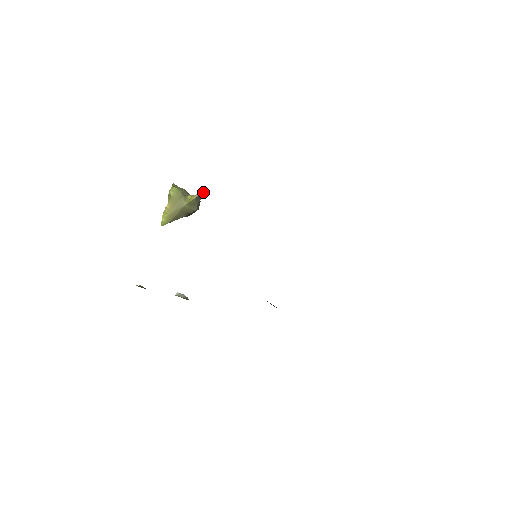
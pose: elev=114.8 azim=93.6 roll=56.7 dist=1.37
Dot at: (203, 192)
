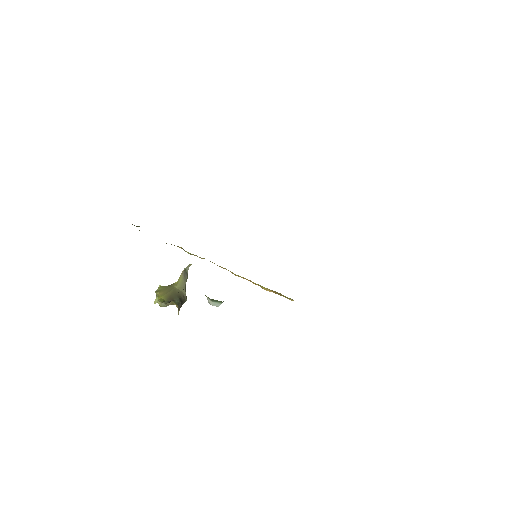
Dot at: (187, 267)
